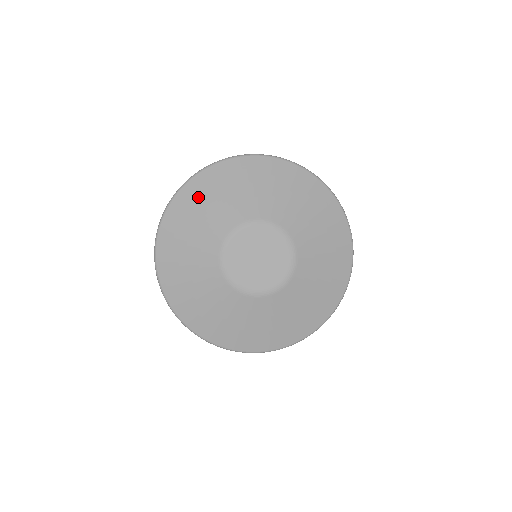
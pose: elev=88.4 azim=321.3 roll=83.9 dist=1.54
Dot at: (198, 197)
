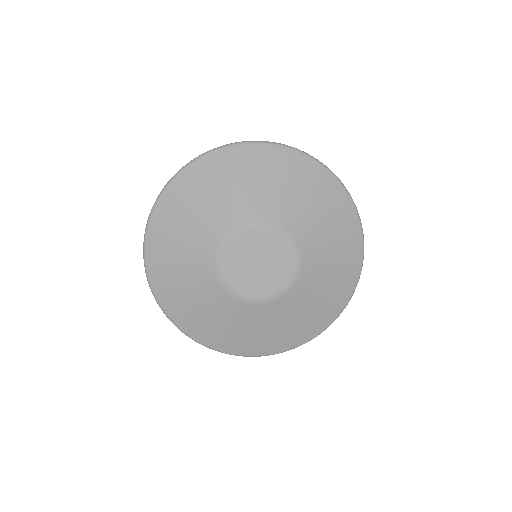
Dot at: (261, 165)
